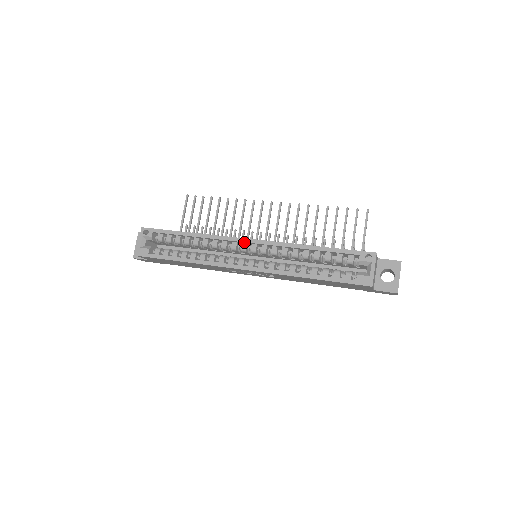
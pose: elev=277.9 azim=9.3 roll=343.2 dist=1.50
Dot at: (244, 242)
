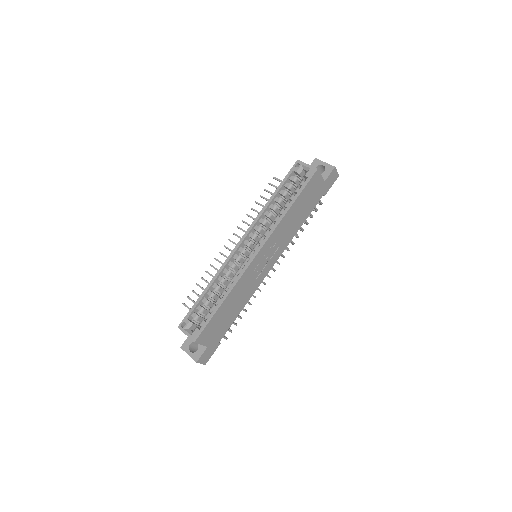
Dot at: (238, 247)
